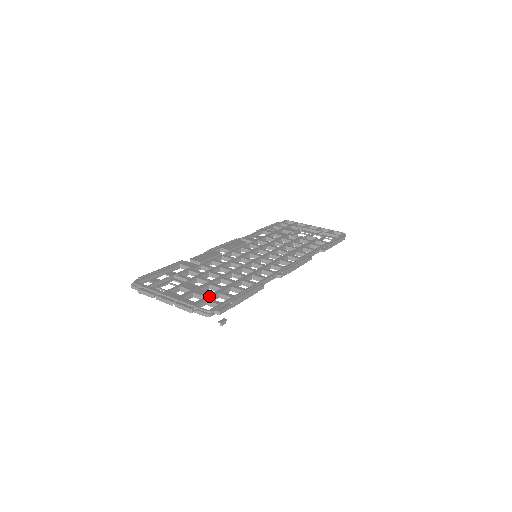
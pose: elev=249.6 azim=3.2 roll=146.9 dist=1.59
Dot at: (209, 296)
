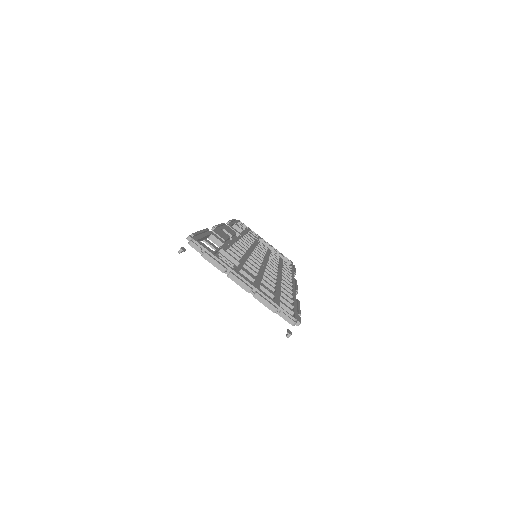
Dot at: (278, 297)
